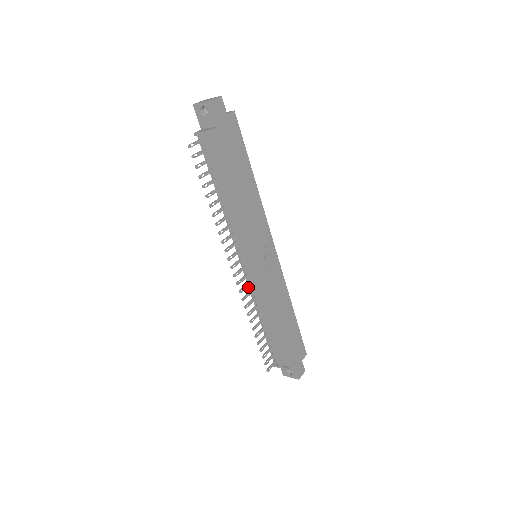
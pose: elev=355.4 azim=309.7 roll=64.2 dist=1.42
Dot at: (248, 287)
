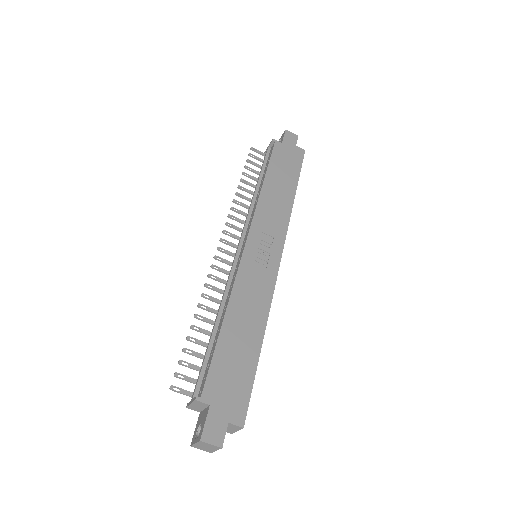
Dot at: occluded
